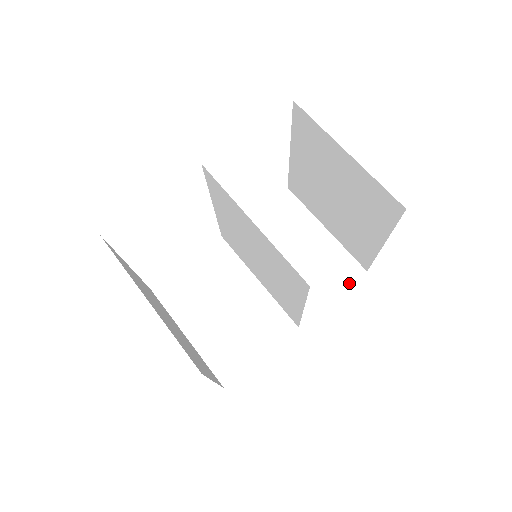
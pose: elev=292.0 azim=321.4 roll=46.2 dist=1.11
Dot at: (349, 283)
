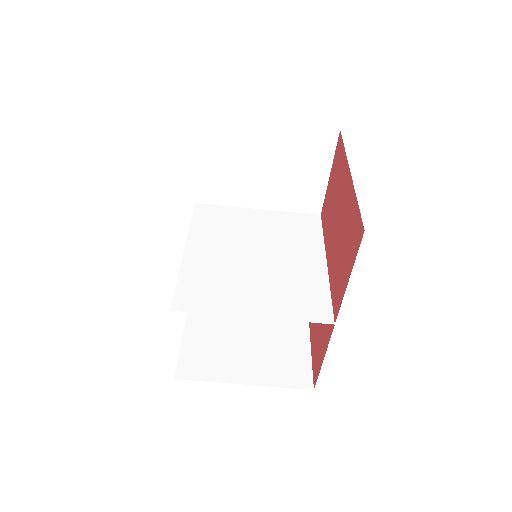
Dot at: (332, 153)
